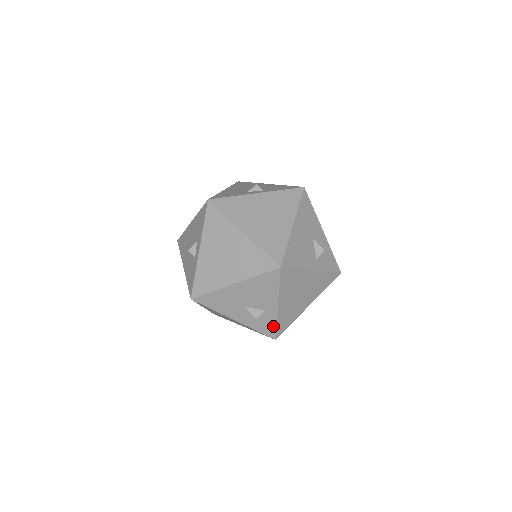
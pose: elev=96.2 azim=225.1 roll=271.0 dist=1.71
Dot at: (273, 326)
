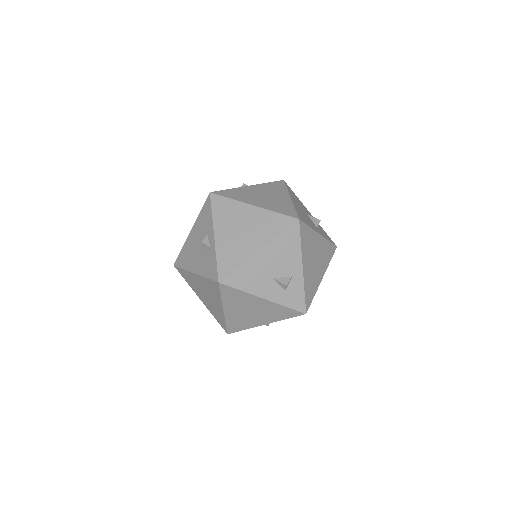
Dot at: (301, 296)
